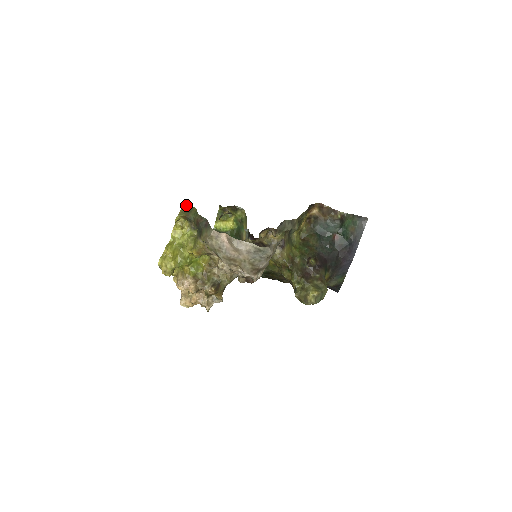
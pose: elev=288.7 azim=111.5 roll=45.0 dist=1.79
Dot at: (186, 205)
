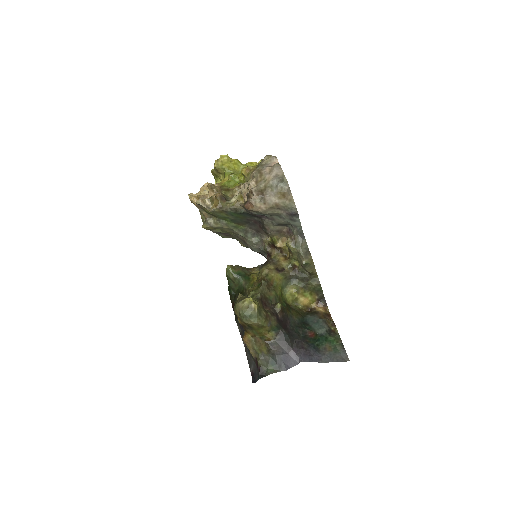
Dot at: occluded
